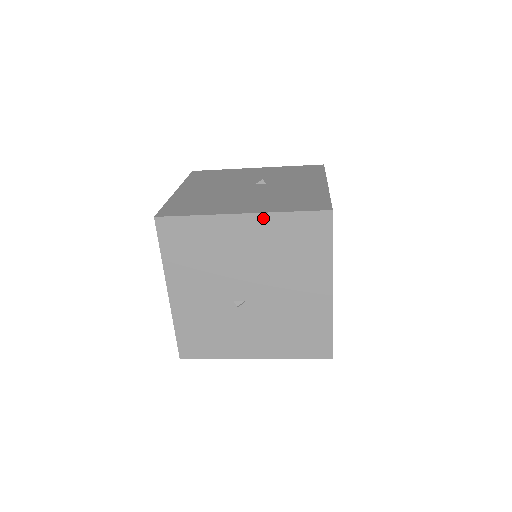
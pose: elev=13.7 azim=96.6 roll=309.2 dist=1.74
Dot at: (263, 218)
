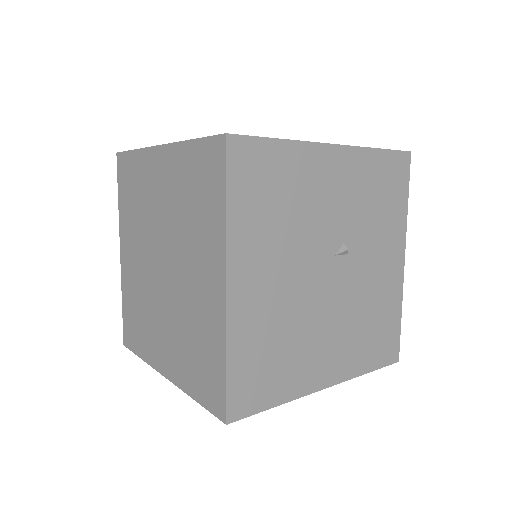
Dot at: occluded
